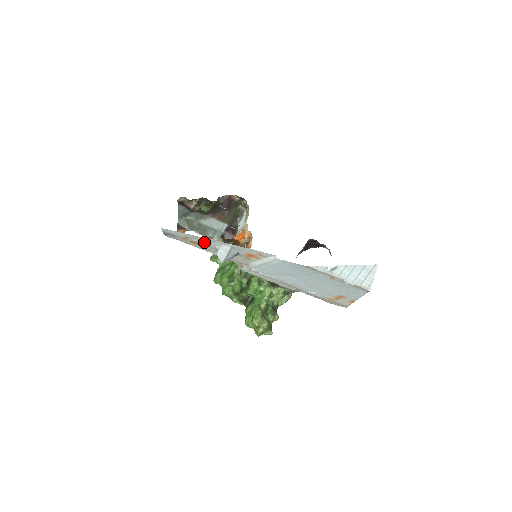
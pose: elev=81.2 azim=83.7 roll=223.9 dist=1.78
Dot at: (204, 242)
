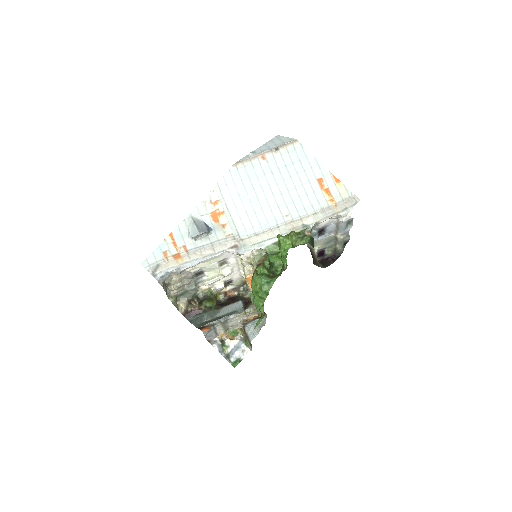
Dot at: (179, 244)
